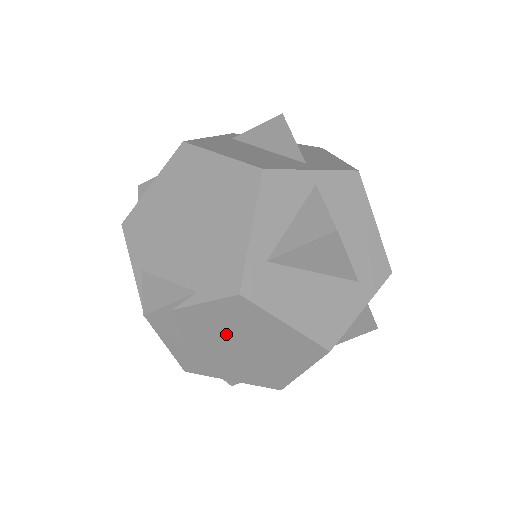
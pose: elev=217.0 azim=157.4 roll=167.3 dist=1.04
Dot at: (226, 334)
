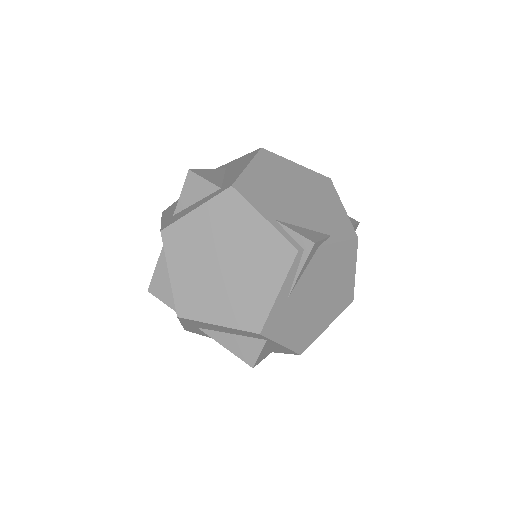
Dot at: (324, 279)
